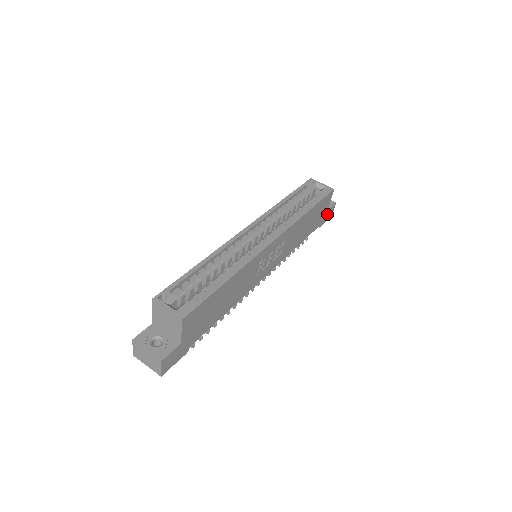
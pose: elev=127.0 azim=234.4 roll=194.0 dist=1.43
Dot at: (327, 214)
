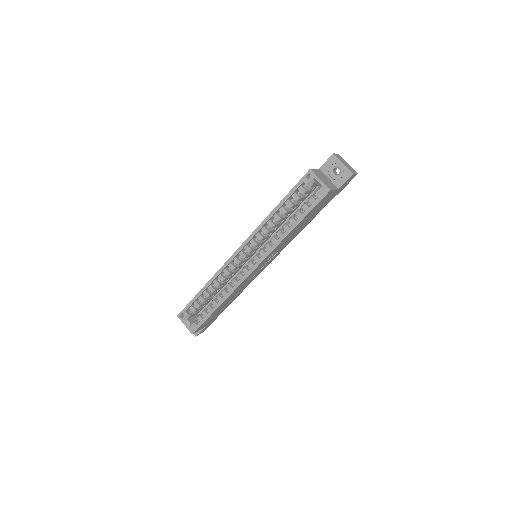
Dot at: (343, 186)
